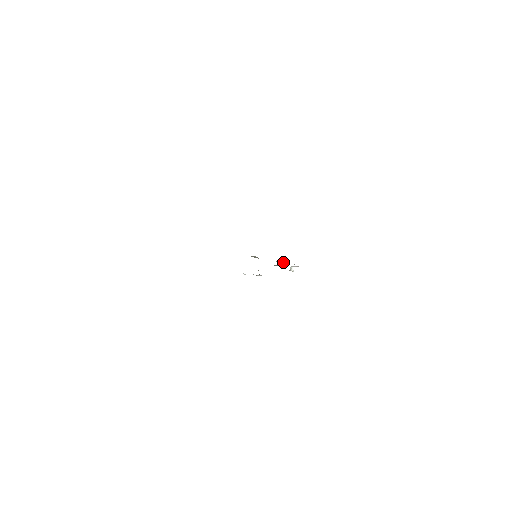
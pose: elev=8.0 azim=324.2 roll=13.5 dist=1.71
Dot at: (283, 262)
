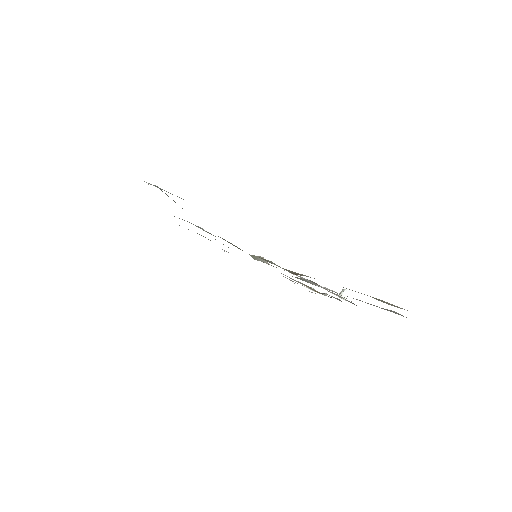
Dot at: occluded
